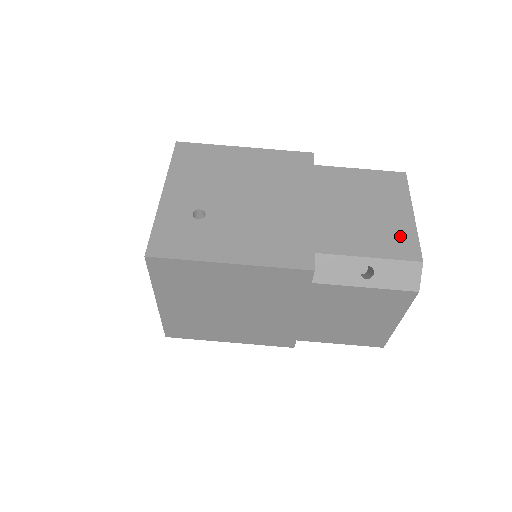
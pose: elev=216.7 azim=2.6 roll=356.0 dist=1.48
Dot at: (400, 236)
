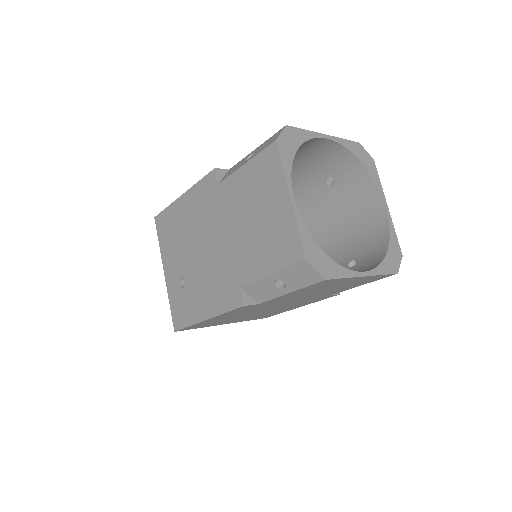
Dot at: (285, 236)
